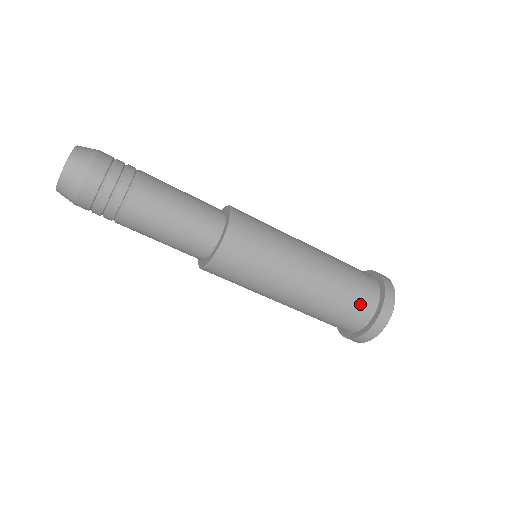
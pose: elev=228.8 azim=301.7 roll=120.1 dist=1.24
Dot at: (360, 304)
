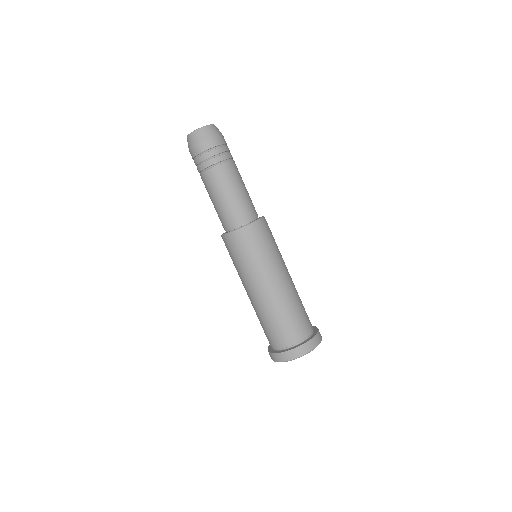
Dot at: (281, 335)
